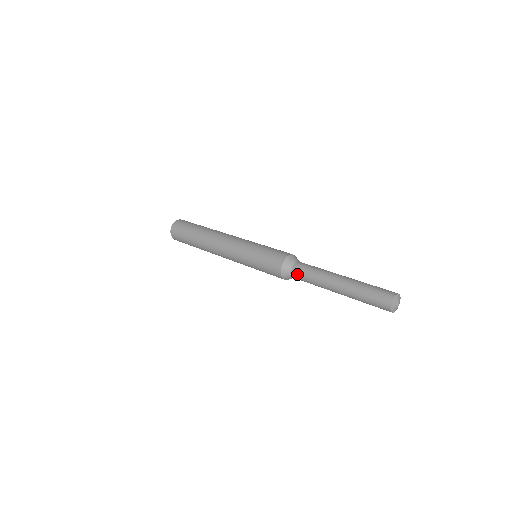
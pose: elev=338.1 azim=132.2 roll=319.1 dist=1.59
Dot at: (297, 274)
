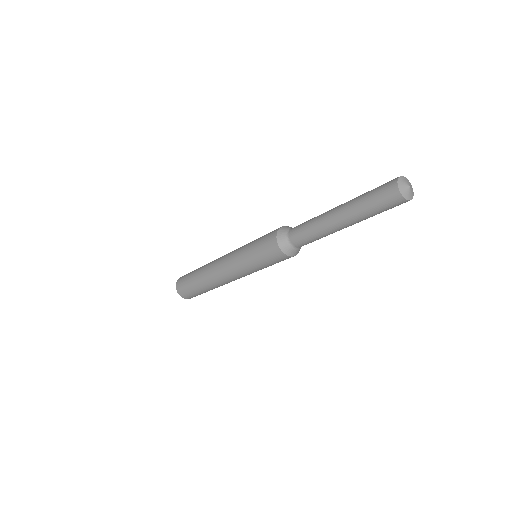
Dot at: (294, 231)
